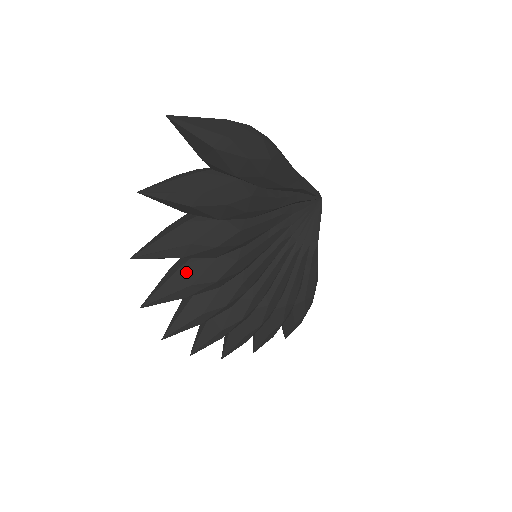
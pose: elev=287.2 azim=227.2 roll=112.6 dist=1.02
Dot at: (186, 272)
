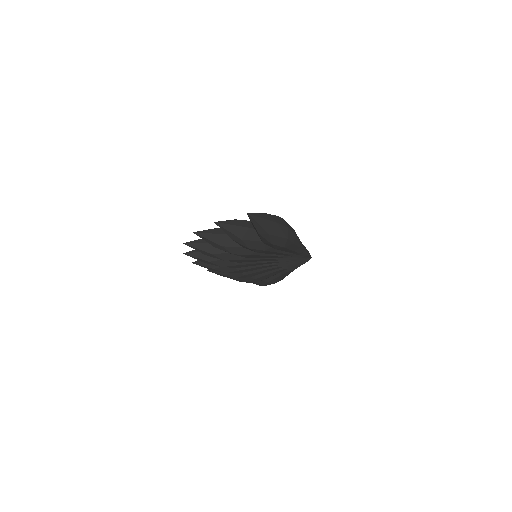
Dot at: (214, 247)
